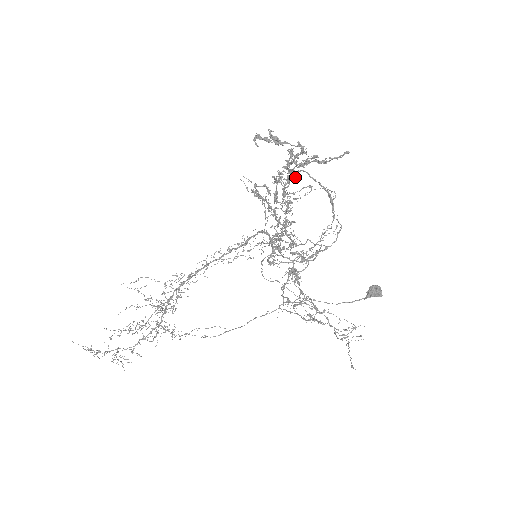
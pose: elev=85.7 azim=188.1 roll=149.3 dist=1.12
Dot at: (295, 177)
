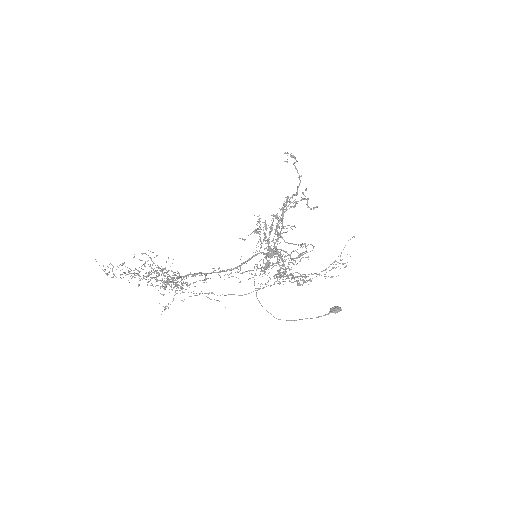
Dot at: (282, 225)
